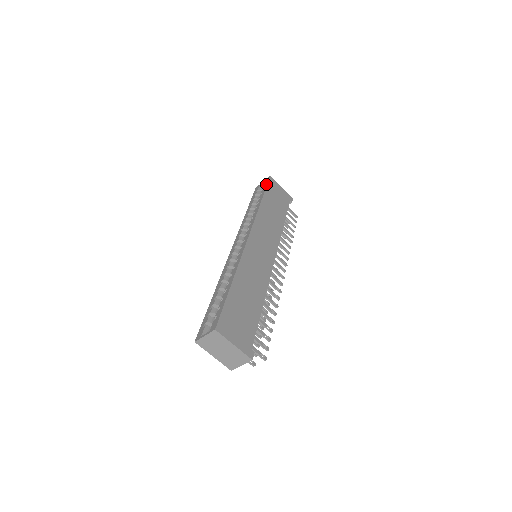
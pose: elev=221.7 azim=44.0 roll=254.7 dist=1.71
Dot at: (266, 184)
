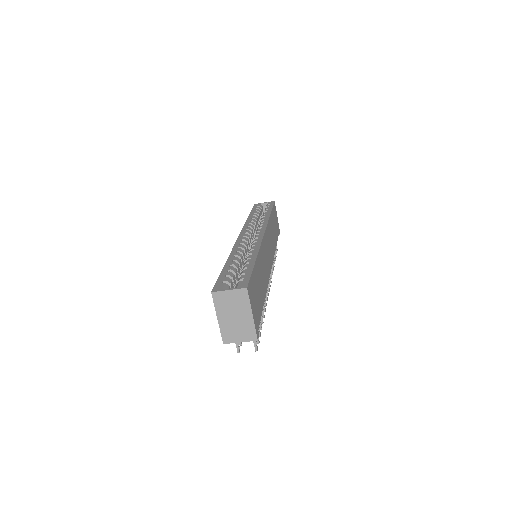
Dot at: (272, 204)
